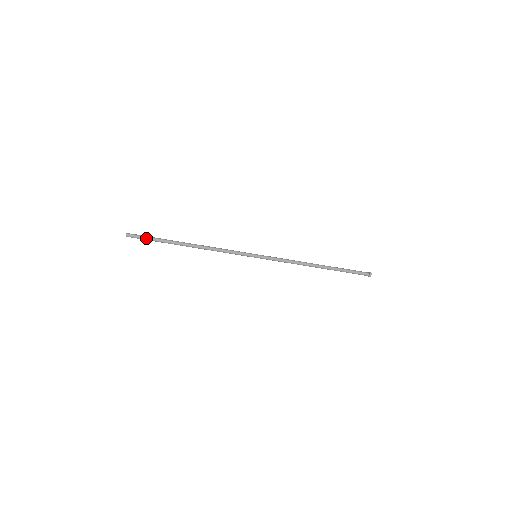
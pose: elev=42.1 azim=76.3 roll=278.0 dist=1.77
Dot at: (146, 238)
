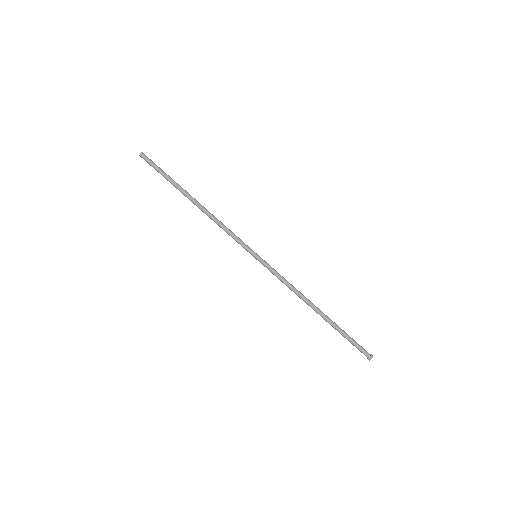
Dot at: (157, 168)
